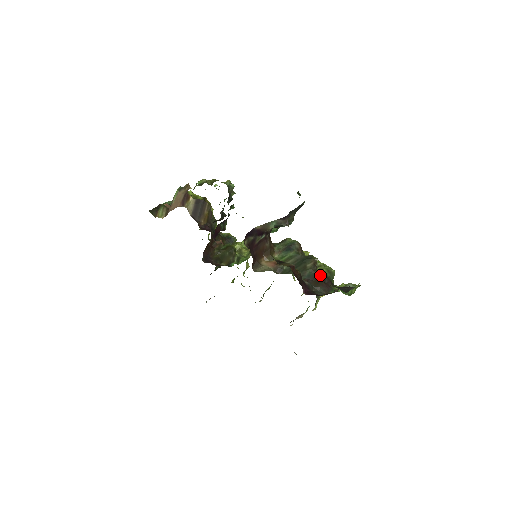
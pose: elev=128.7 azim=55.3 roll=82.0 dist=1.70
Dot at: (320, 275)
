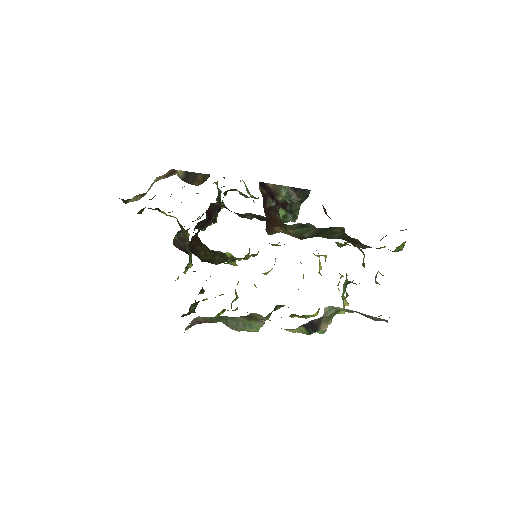
Dot at: (353, 239)
